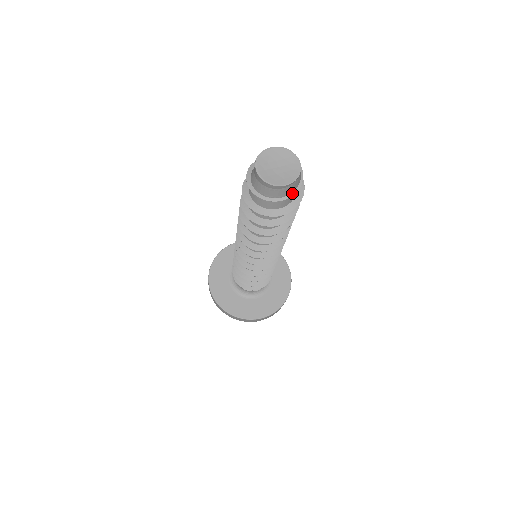
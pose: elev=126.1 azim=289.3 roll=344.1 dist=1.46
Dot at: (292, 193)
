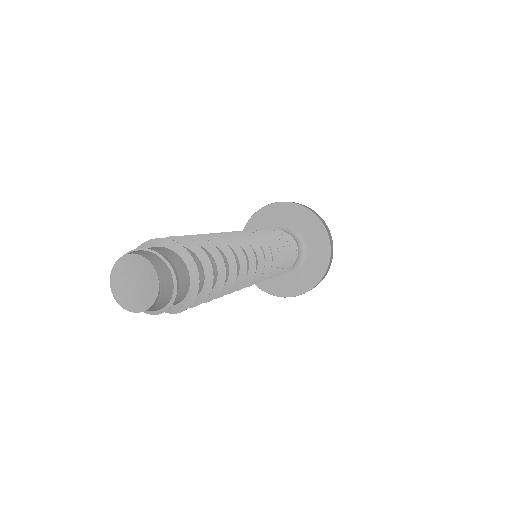
Dot at: (174, 291)
